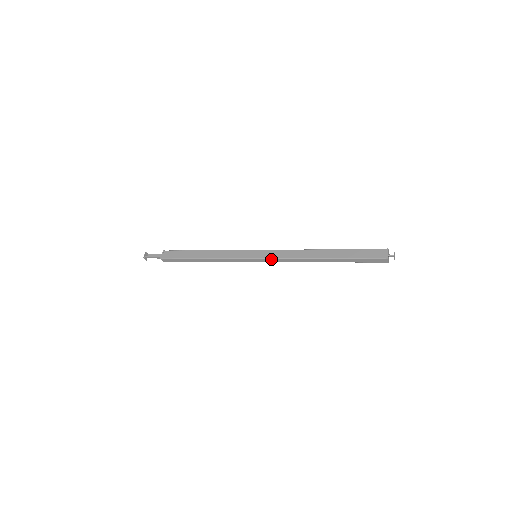
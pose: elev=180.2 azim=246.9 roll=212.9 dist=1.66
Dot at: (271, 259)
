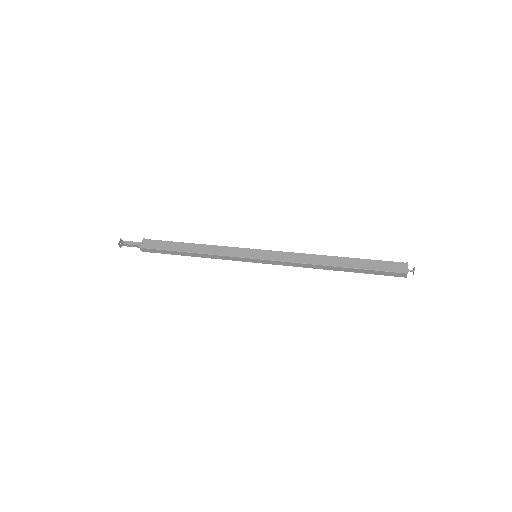
Dot at: (274, 261)
